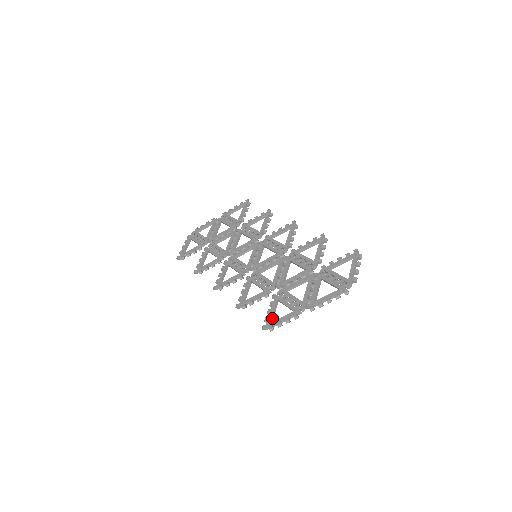
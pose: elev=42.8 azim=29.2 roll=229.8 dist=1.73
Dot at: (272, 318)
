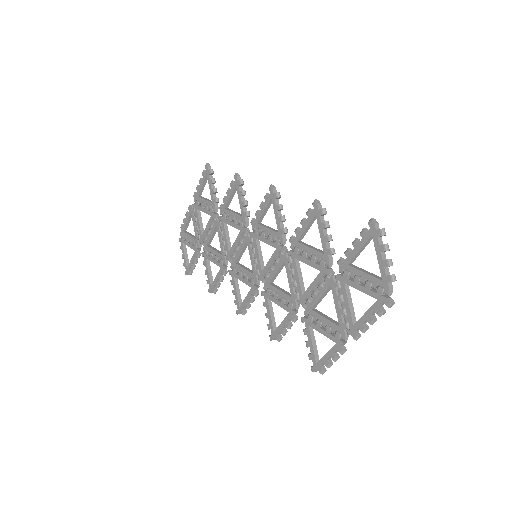
Dot at: (316, 354)
